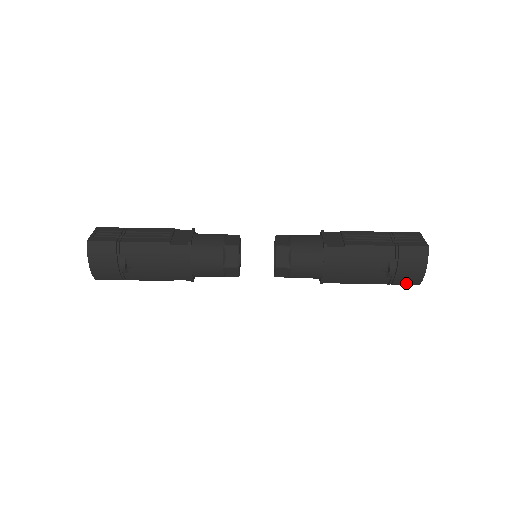
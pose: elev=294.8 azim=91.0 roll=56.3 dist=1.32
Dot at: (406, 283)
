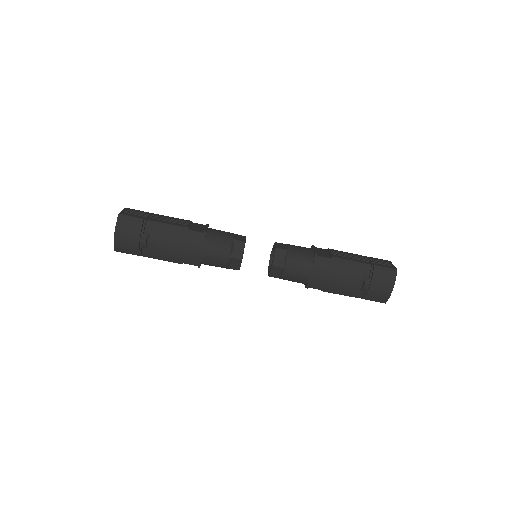
Dot at: (375, 299)
